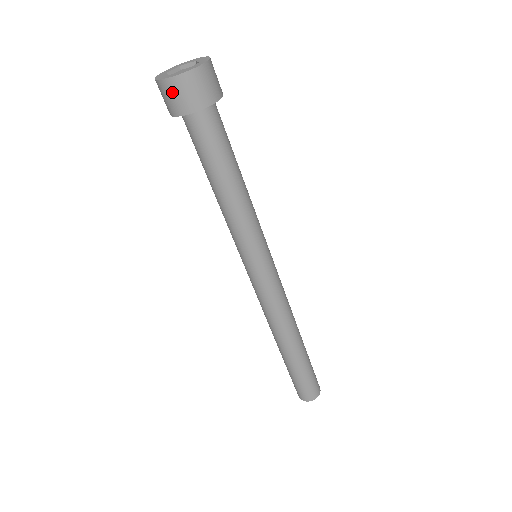
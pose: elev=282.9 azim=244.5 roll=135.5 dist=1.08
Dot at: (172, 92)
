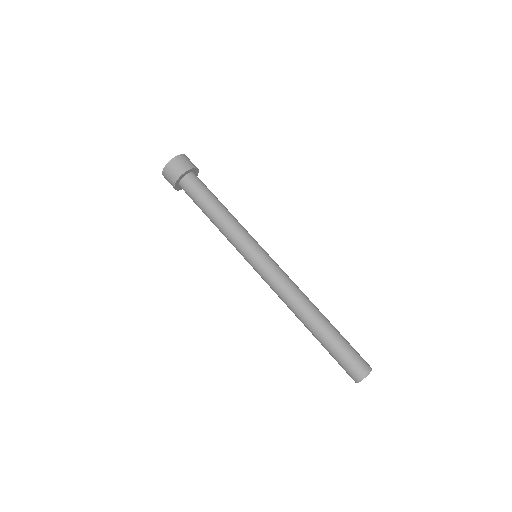
Dot at: (172, 167)
